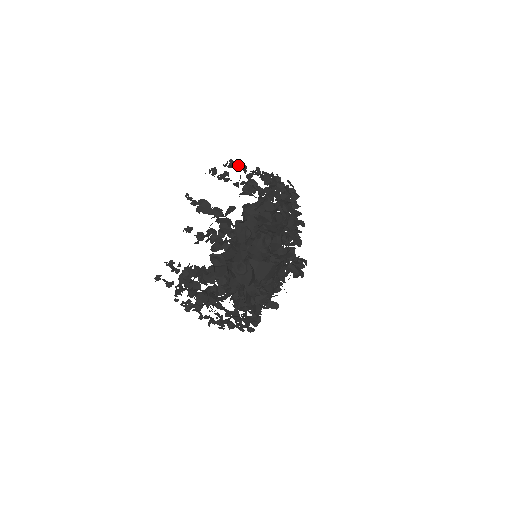
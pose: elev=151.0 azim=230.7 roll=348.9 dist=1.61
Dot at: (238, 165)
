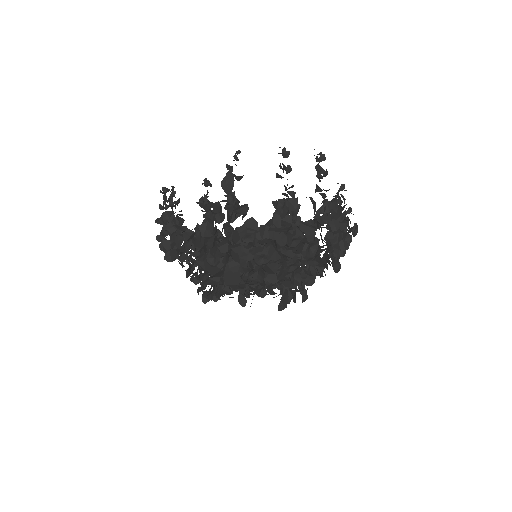
Dot at: (321, 167)
